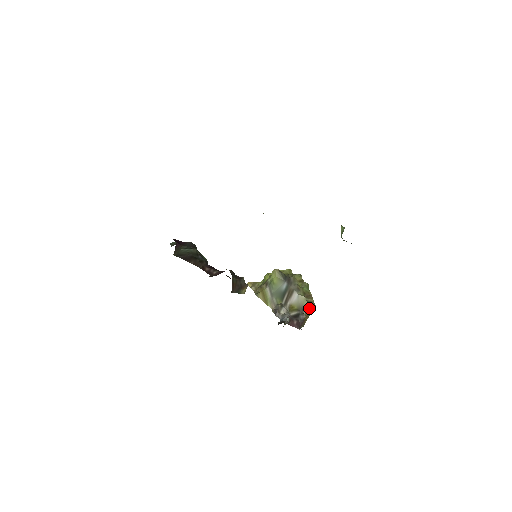
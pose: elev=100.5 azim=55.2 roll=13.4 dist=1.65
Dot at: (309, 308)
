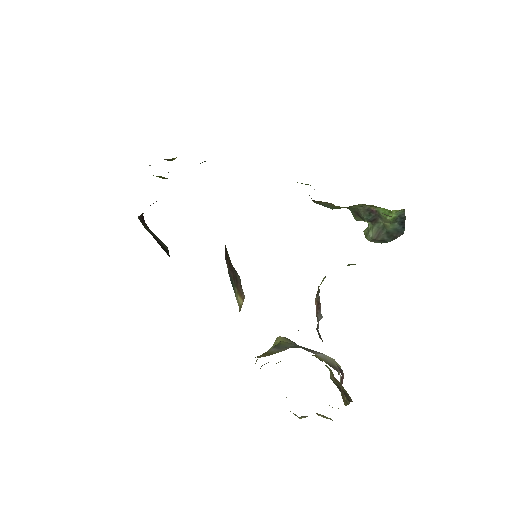
Dot at: (344, 394)
